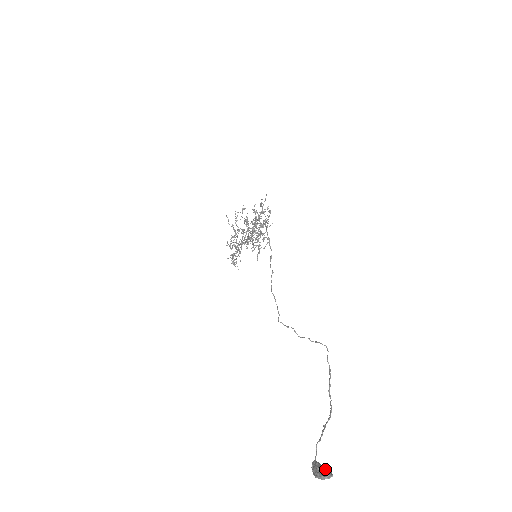
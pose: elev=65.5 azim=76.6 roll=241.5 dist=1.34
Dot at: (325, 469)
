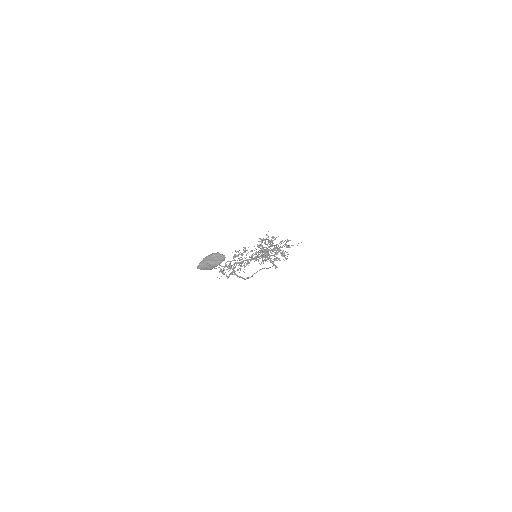
Dot at: occluded
